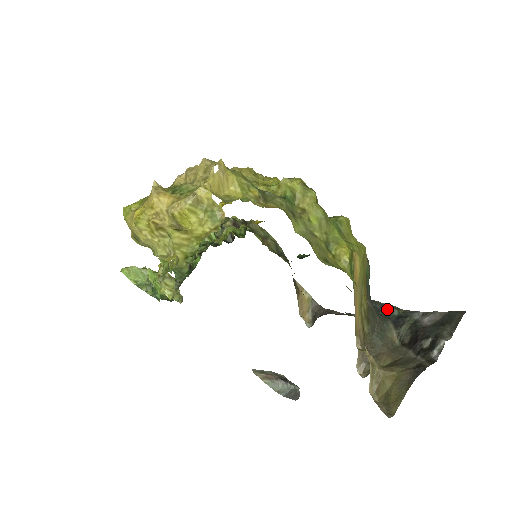
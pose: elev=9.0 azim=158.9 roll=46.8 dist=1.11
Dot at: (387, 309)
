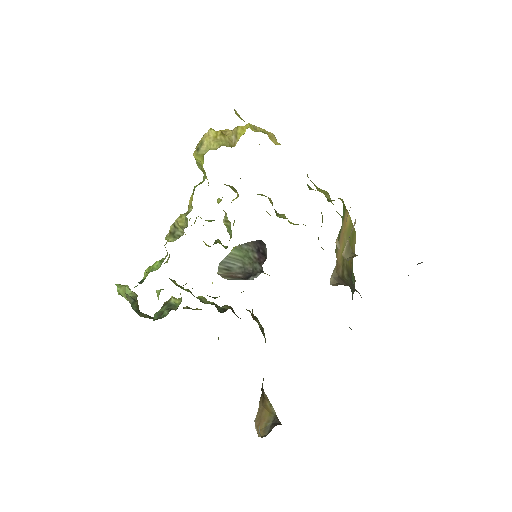
Dot at: occluded
